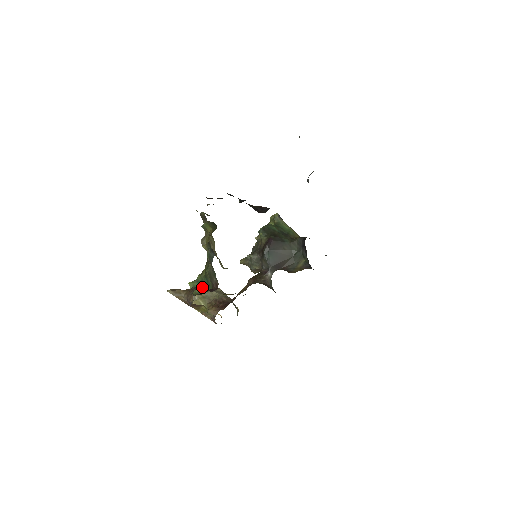
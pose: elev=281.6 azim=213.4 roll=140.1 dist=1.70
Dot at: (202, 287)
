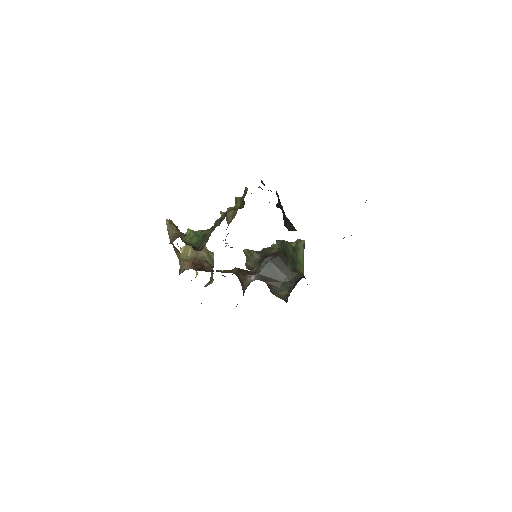
Dot at: (193, 240)
